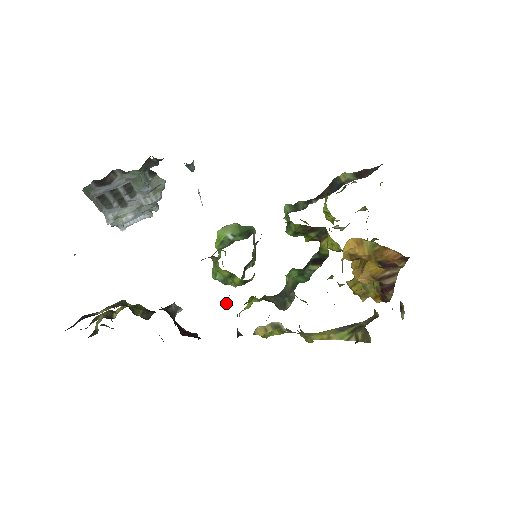
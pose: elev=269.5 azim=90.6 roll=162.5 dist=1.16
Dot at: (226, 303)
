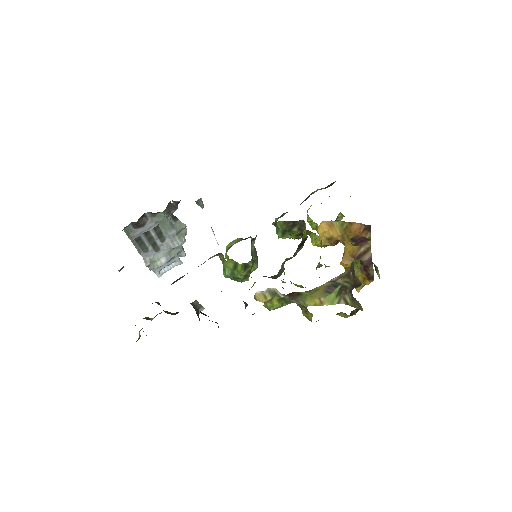
Dot at: occluded
